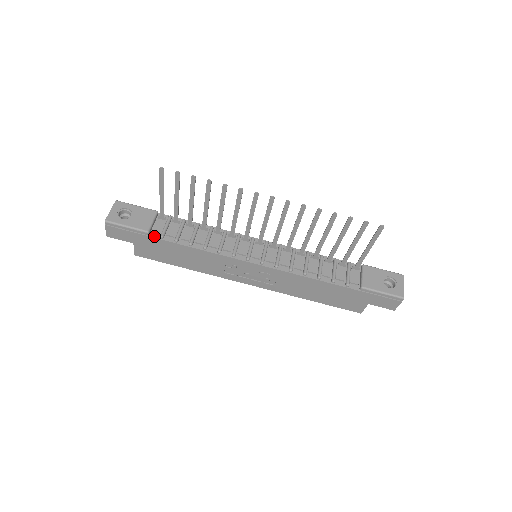
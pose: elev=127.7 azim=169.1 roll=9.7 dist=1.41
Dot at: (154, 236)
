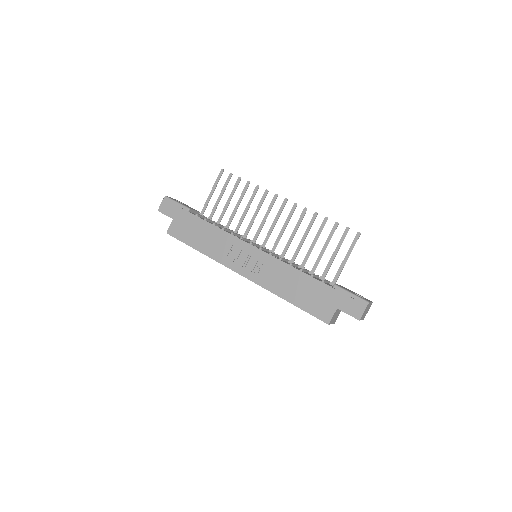
Dot at: (192, 213)
